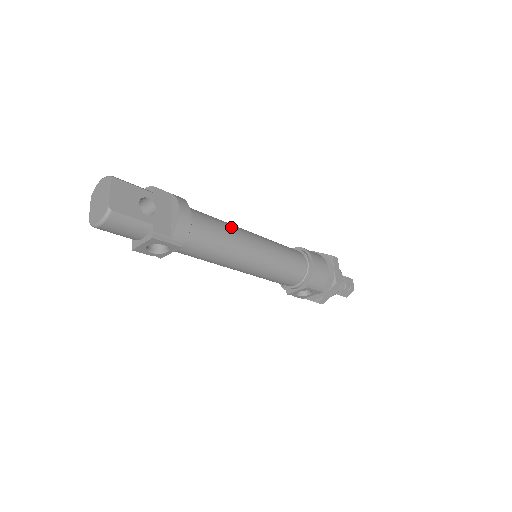
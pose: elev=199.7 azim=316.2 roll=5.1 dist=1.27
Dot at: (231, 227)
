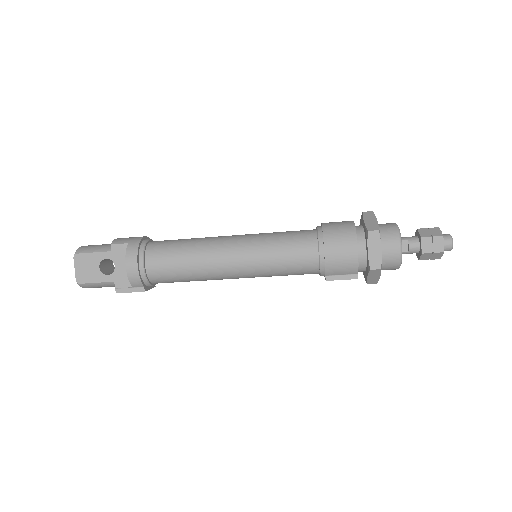
Dot at: (196, 251)
